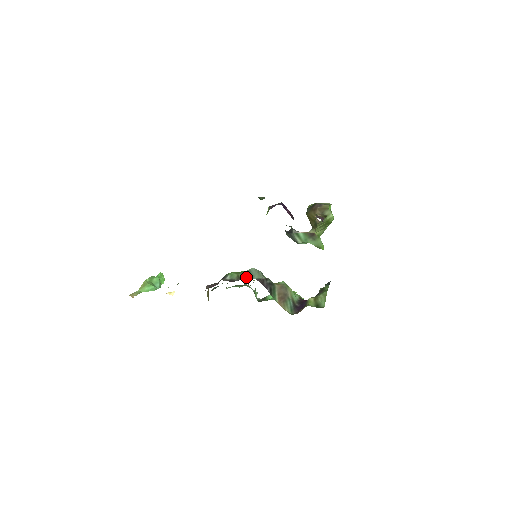
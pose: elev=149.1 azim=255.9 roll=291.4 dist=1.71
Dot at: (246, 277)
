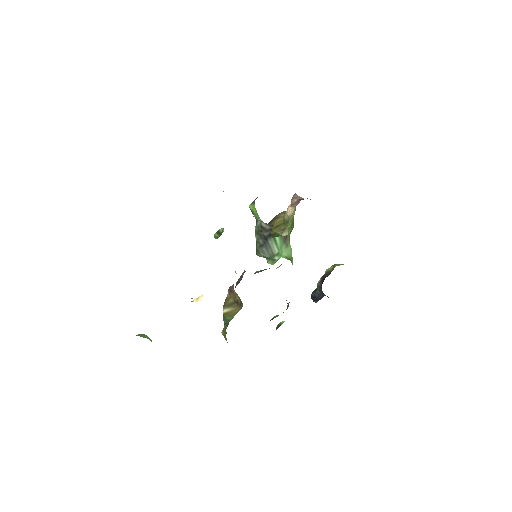
Dot at: (261, 271)
